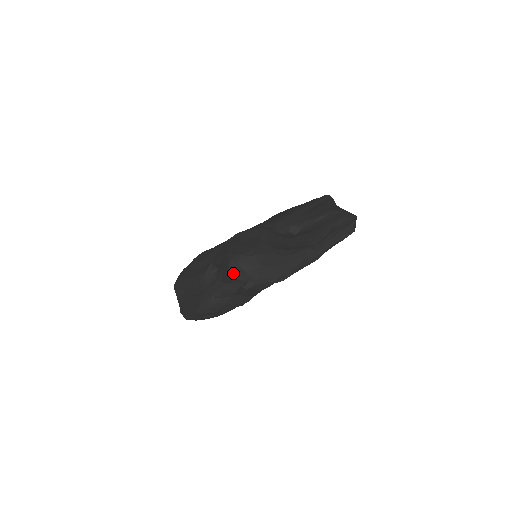
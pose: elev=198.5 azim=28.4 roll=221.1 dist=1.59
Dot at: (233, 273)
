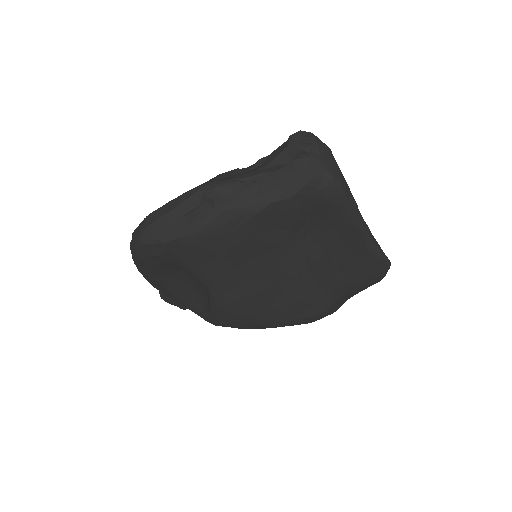
Dot at: (300, 138)
